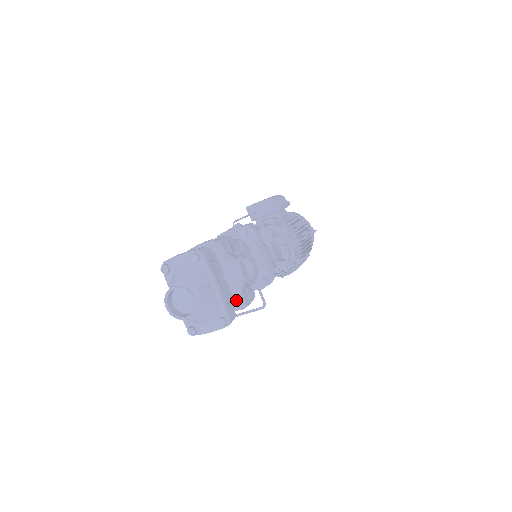
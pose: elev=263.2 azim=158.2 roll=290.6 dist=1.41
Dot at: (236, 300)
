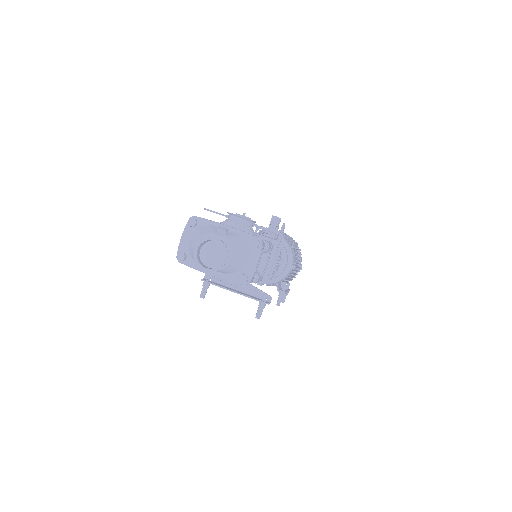
Dot at: occluded
